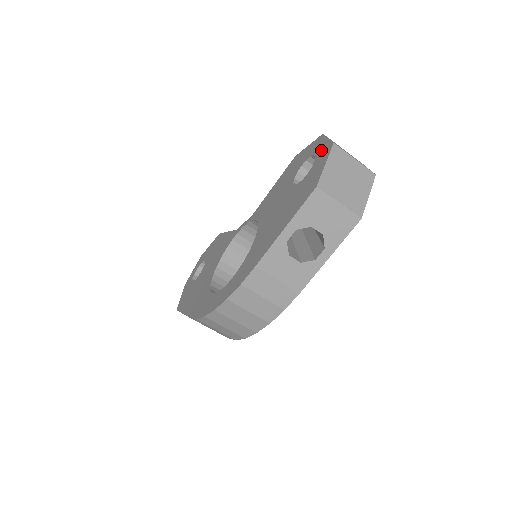
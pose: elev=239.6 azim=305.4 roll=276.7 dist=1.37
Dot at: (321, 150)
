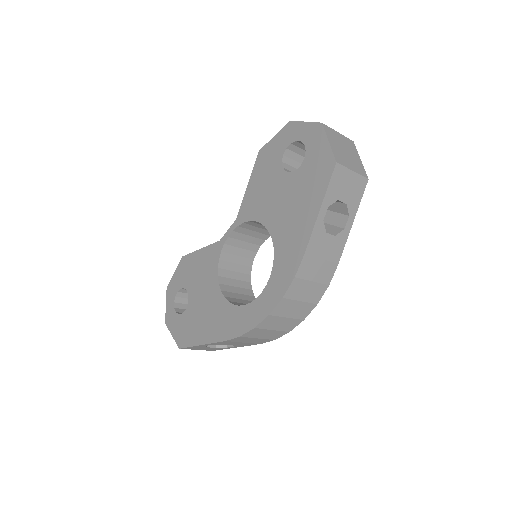
Dot at: (306, 133)
